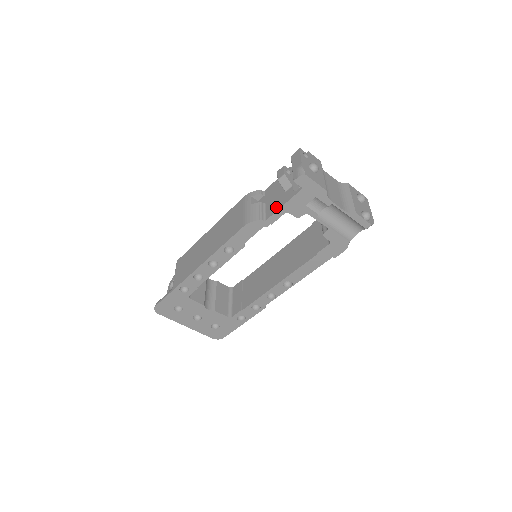
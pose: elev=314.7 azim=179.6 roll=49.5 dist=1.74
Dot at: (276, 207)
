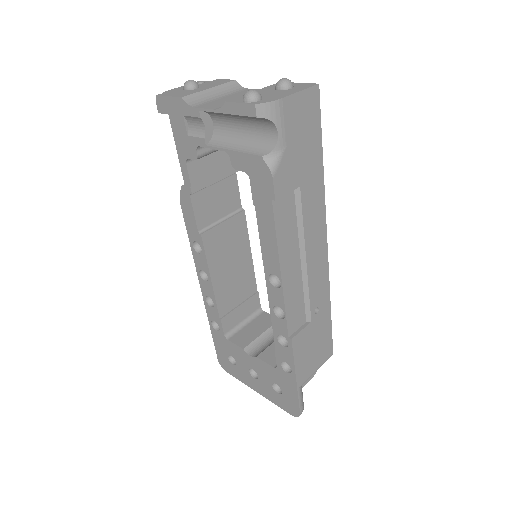
Dot at: occluded
